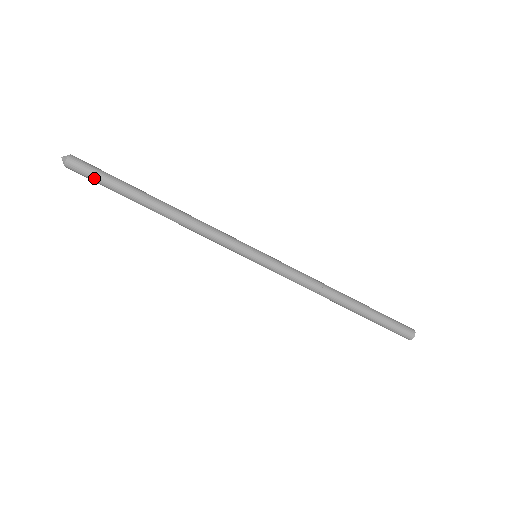
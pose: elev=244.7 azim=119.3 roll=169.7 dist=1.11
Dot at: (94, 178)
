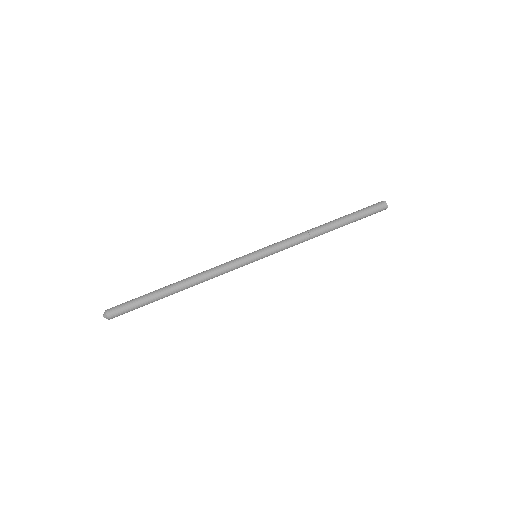
Dot at: (128, 304)
